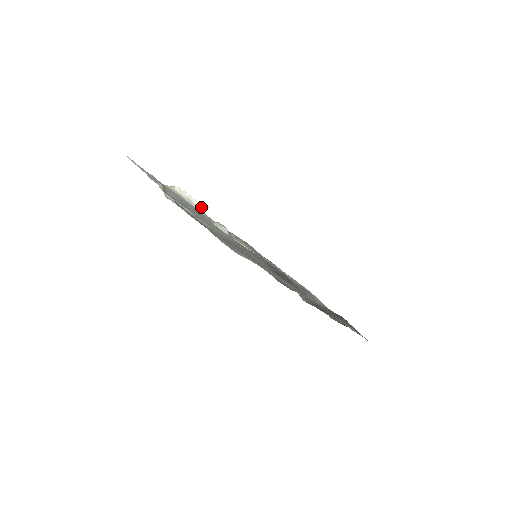
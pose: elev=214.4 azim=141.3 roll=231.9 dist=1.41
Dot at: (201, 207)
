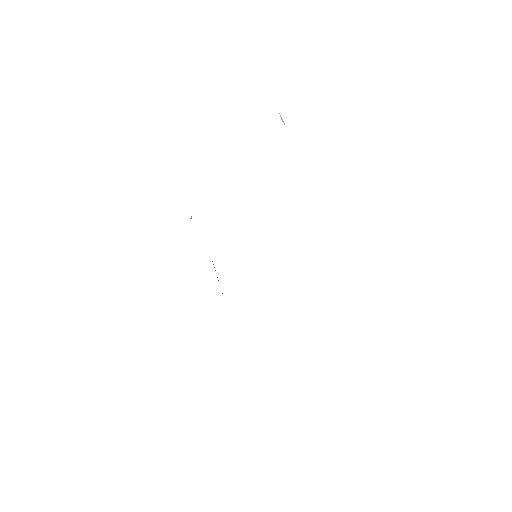
Dot at: occluded
